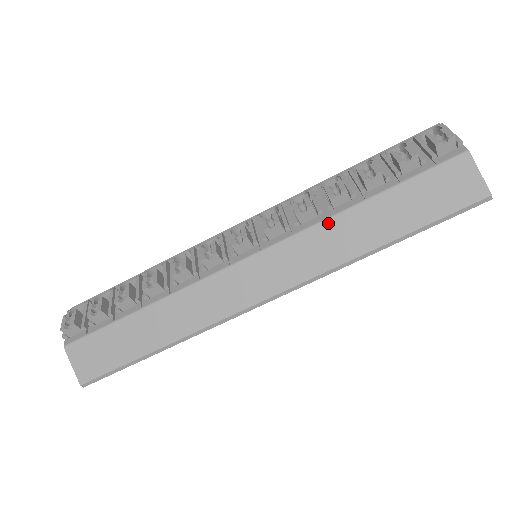
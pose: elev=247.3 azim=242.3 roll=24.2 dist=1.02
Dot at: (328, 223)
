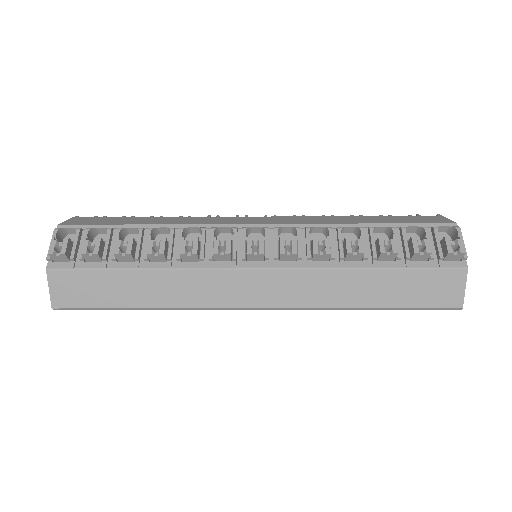
Dot at: (335, 272)
